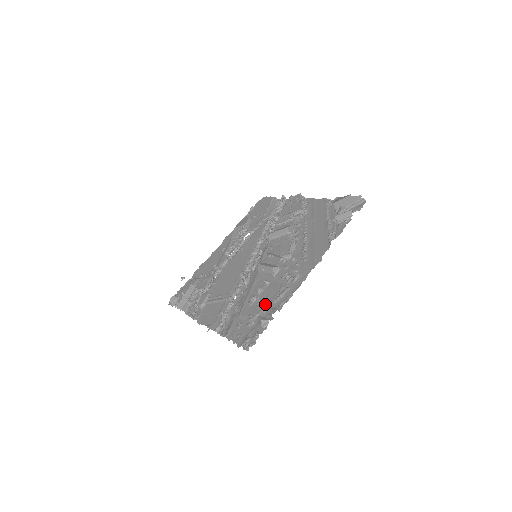
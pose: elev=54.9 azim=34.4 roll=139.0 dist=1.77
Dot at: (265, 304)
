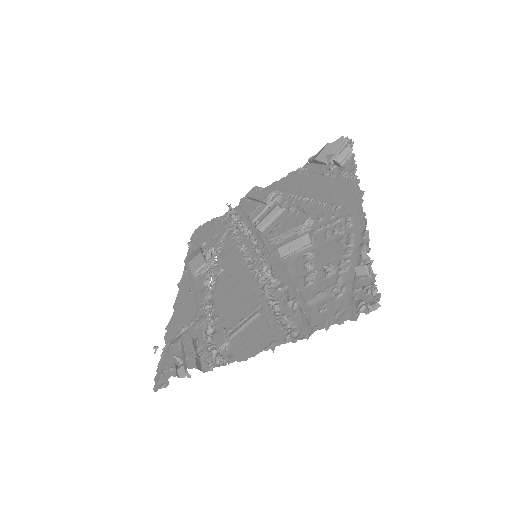
Dot at: (337, 265)
